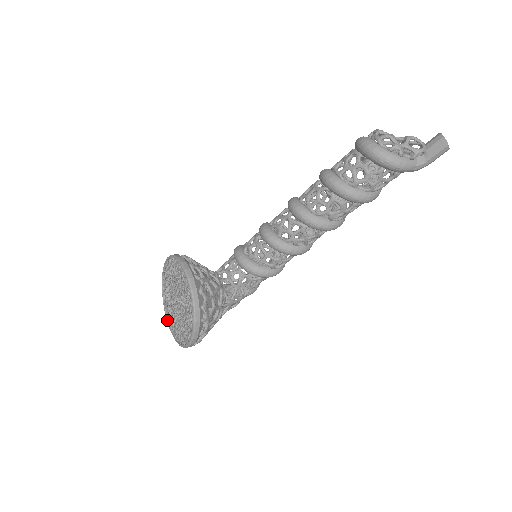
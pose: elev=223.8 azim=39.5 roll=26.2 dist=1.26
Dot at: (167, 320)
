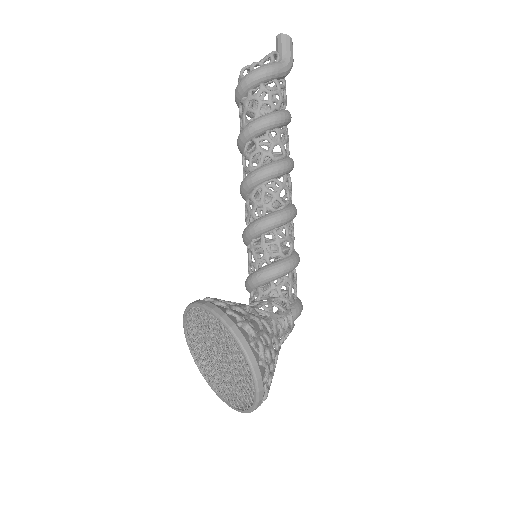
Dot at: (236, 409)
